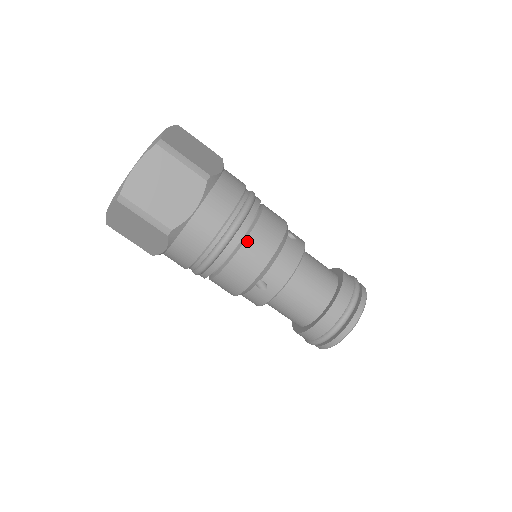
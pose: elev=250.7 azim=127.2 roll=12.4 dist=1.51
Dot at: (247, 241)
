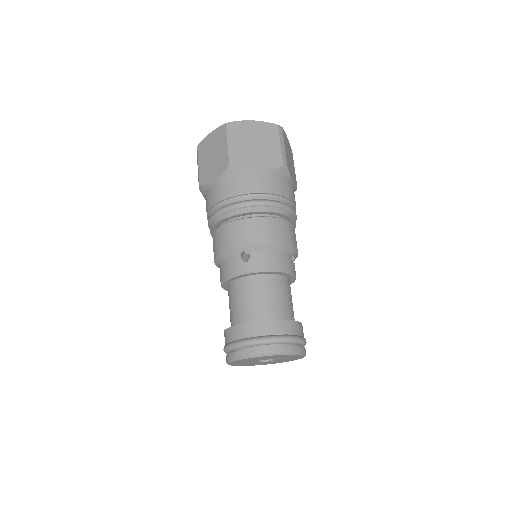
Dot at: (268, 219)
